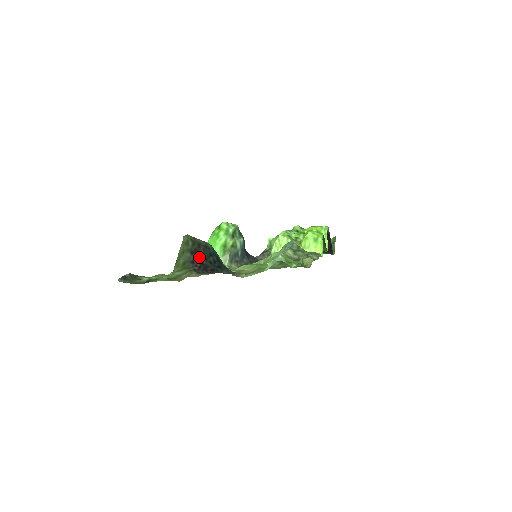
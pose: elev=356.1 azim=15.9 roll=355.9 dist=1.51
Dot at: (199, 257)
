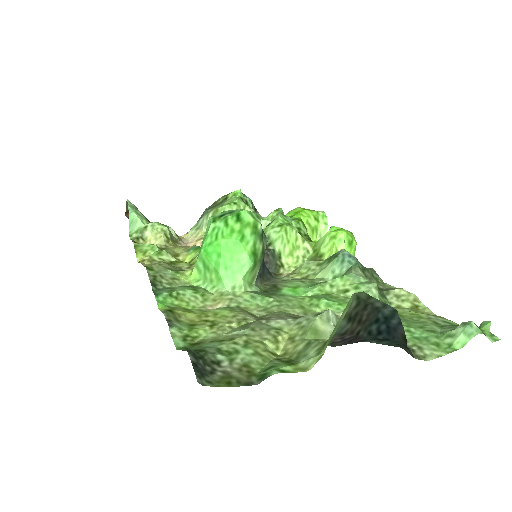
Dot at: (357, 325)
